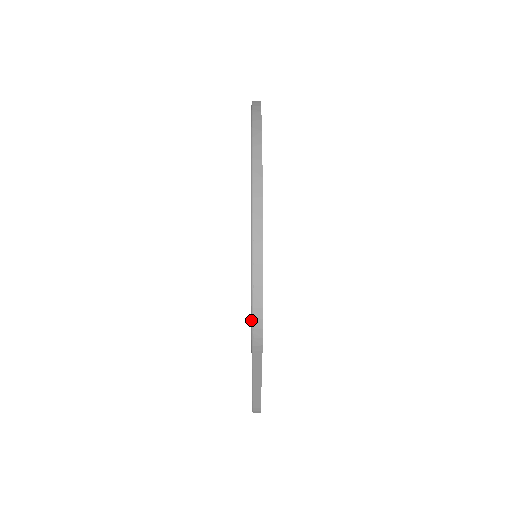
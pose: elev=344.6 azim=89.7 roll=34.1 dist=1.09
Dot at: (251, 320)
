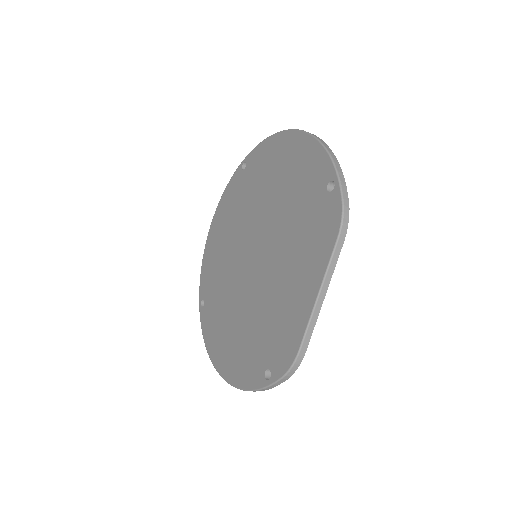
Dot at: (342, 208)
